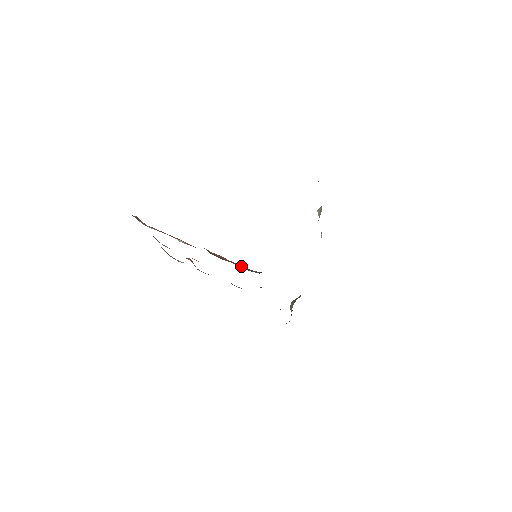
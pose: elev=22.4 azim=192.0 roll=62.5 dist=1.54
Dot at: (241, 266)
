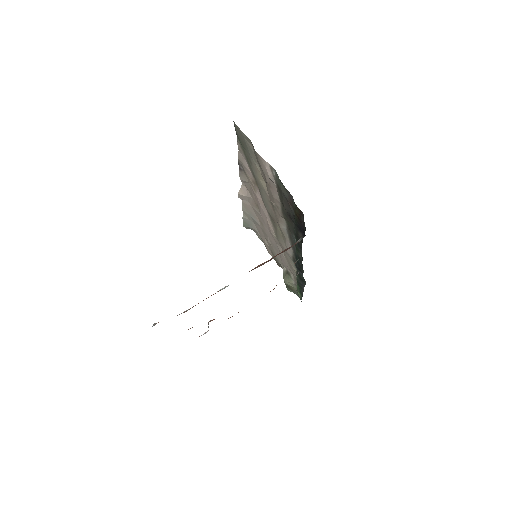
Dot at: (284, 251)
